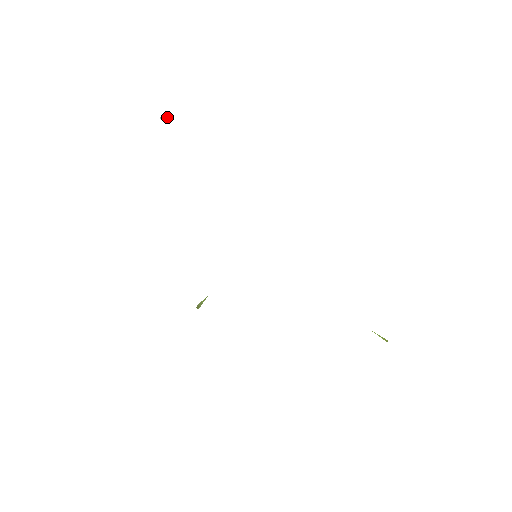
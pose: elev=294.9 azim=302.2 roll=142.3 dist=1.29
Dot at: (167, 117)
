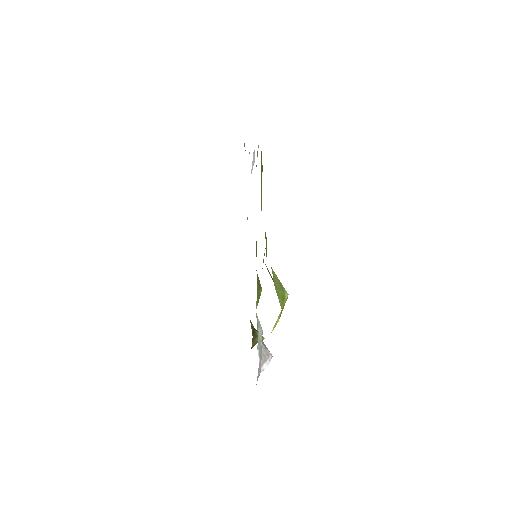
Dot at: occluded
